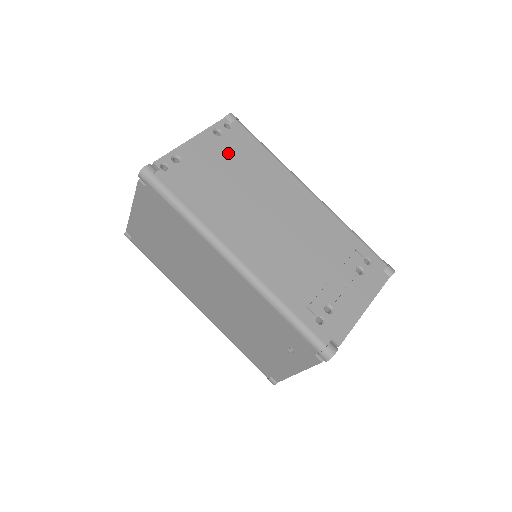
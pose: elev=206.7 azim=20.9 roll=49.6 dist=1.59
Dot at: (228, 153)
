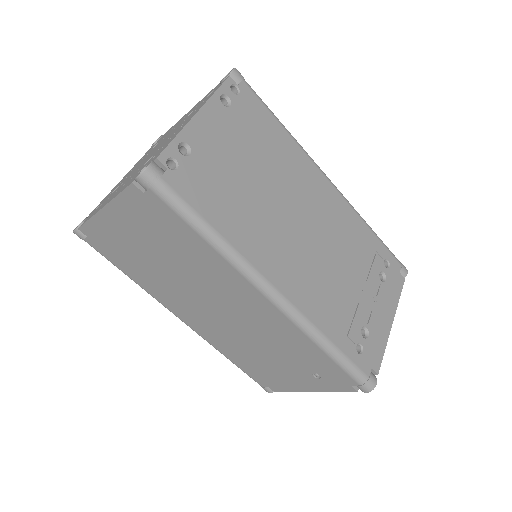
Dot at: (242, 134)
